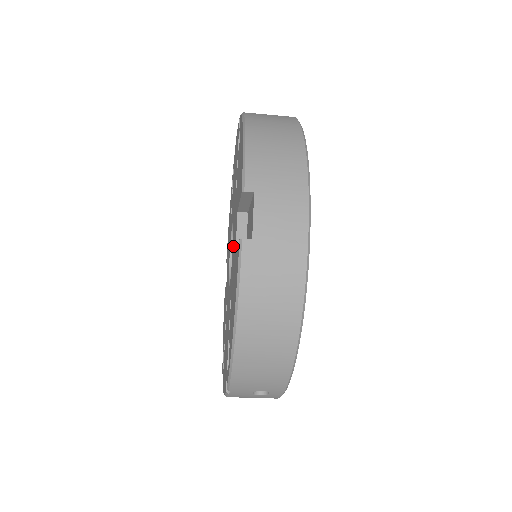
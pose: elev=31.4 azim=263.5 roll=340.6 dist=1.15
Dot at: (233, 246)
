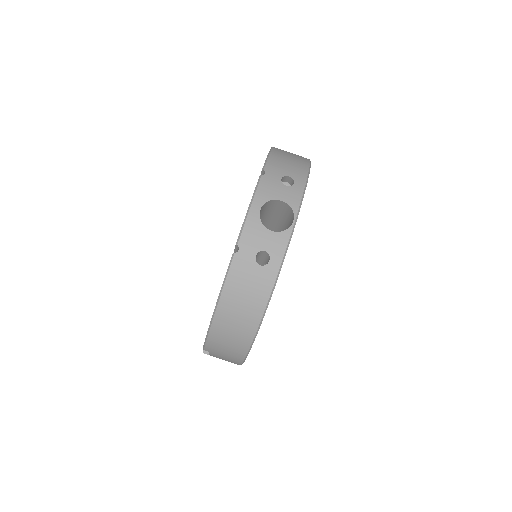
Dot at: occluded
